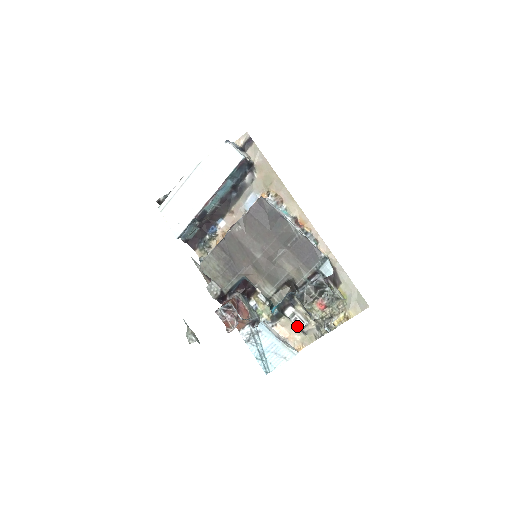
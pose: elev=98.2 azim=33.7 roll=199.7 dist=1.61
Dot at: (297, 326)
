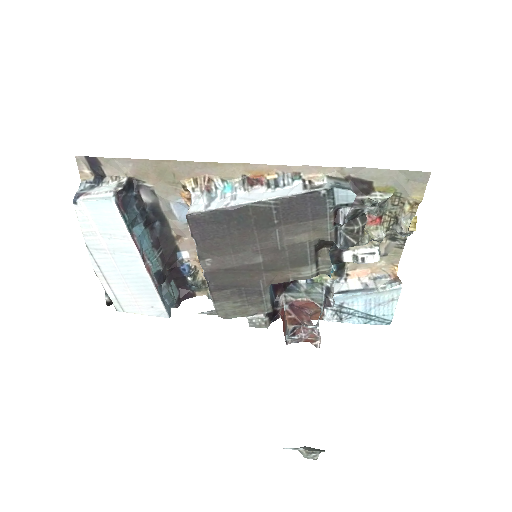
Dot at: occluded
